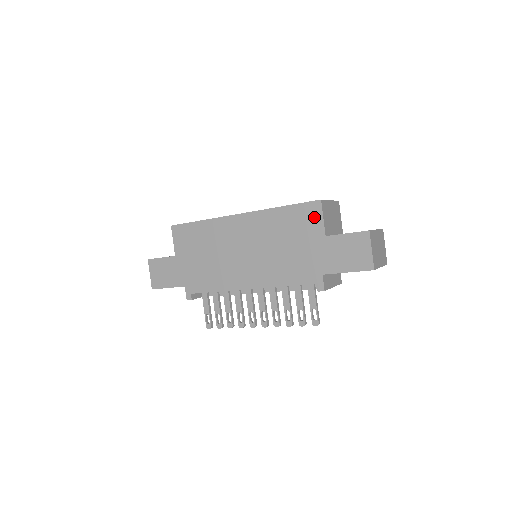
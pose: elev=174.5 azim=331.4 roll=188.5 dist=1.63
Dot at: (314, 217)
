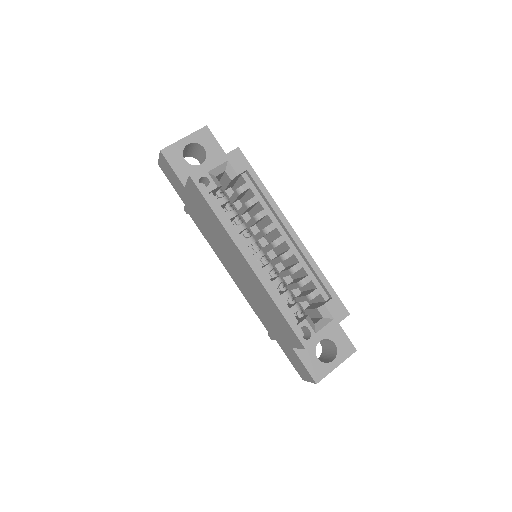
Dot at: (294, 341)
